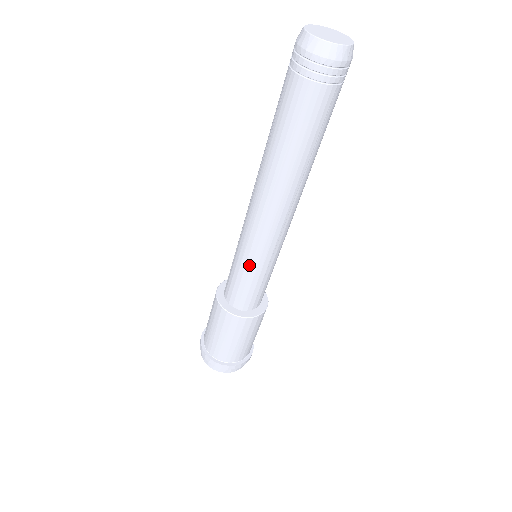
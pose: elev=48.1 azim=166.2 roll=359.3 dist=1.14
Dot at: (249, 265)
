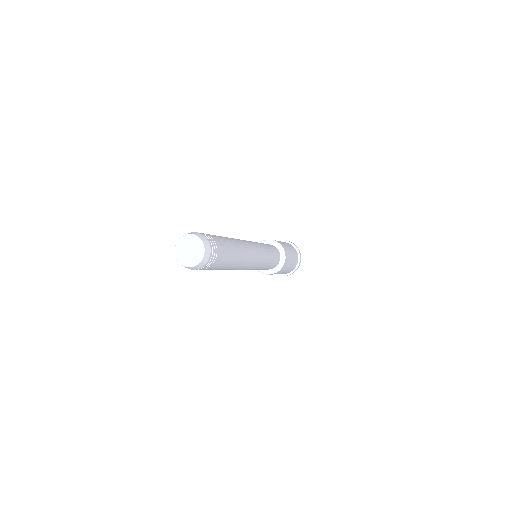
Dot at: (257, 269)
